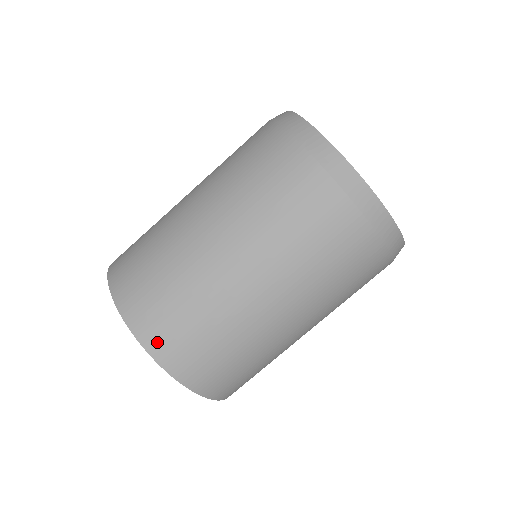
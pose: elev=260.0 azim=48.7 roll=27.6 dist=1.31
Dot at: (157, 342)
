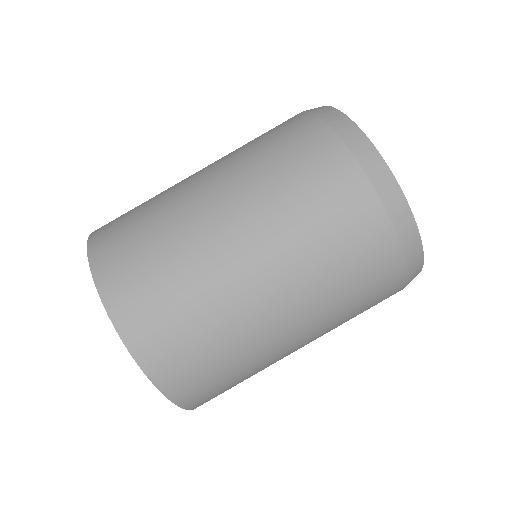
Dot at: (113, 283)
